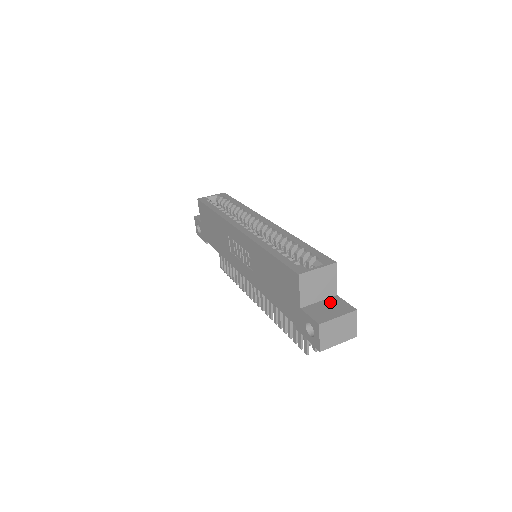
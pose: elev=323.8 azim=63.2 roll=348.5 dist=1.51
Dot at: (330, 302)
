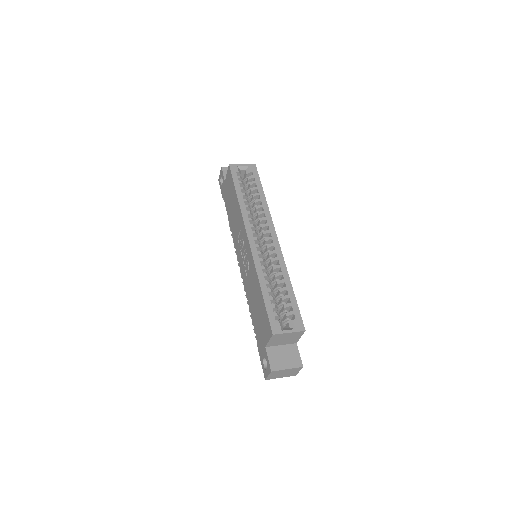
Dot at: (288, 349)
